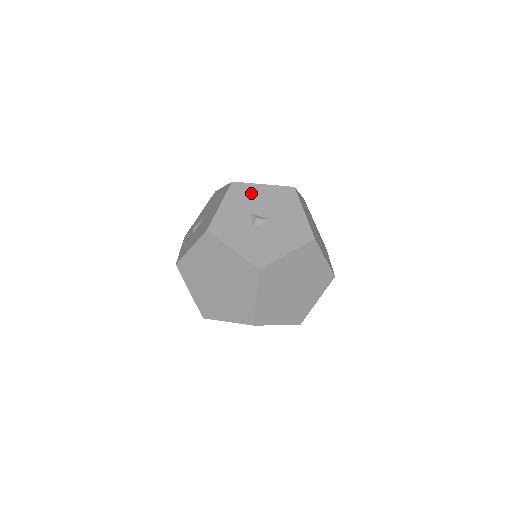
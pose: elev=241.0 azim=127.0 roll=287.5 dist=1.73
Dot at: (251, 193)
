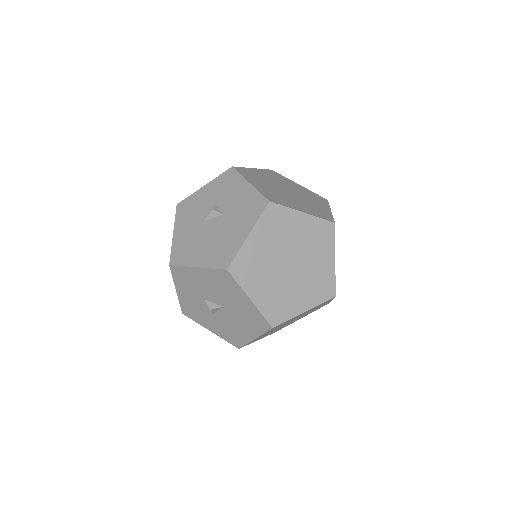
Dot at: (192, 278)
